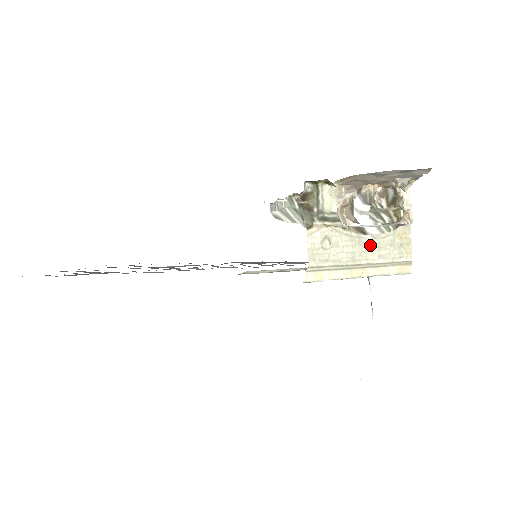
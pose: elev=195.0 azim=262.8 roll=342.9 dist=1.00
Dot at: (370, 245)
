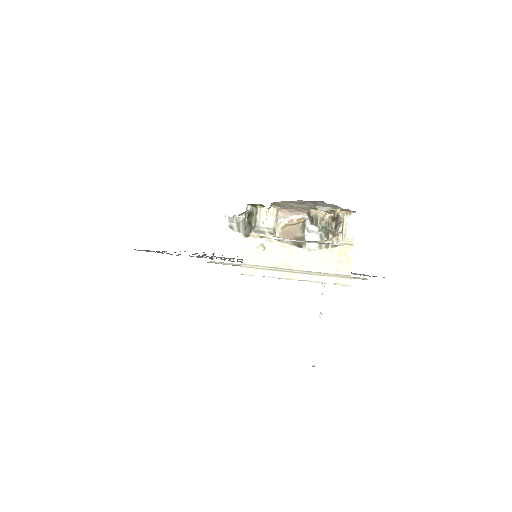
Dot at: (305, 256)
